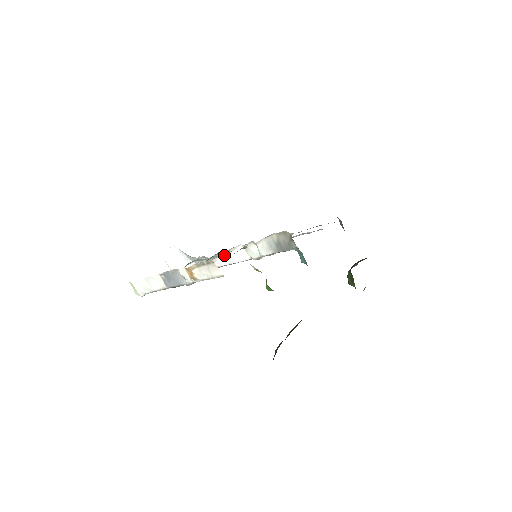
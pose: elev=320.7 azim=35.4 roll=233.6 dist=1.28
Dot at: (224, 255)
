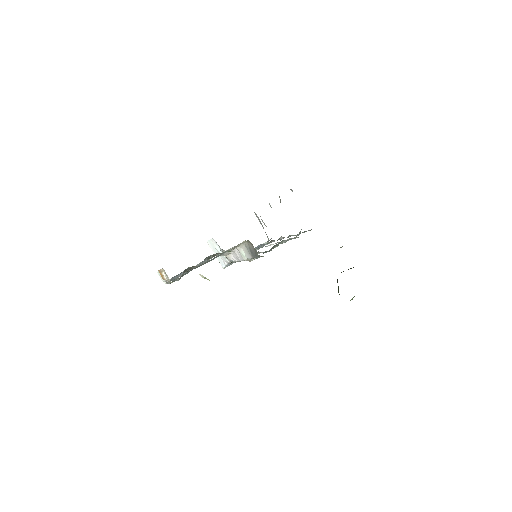
Dot at: (233, 253)
